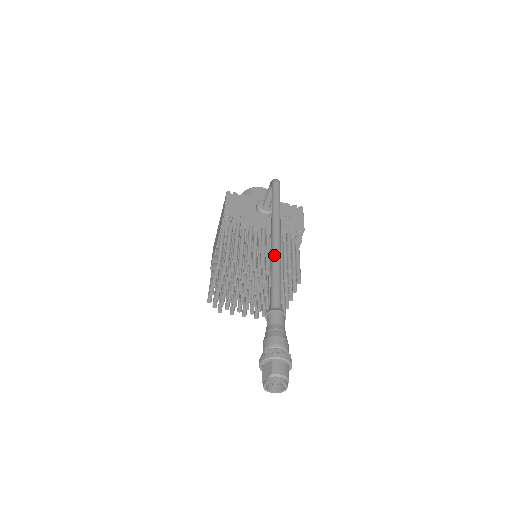
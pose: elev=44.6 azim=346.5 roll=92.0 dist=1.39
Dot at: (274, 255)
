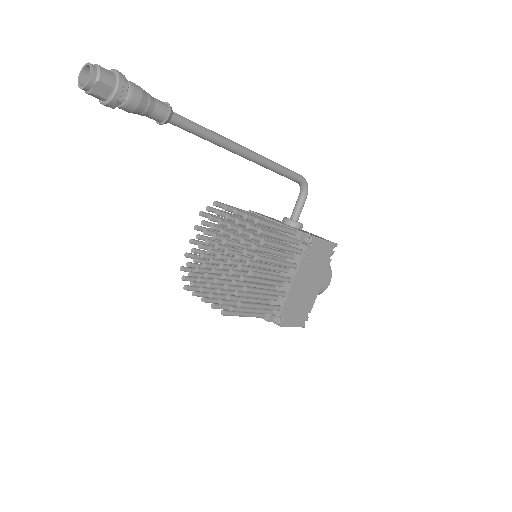
Dot at: (224, 138)
